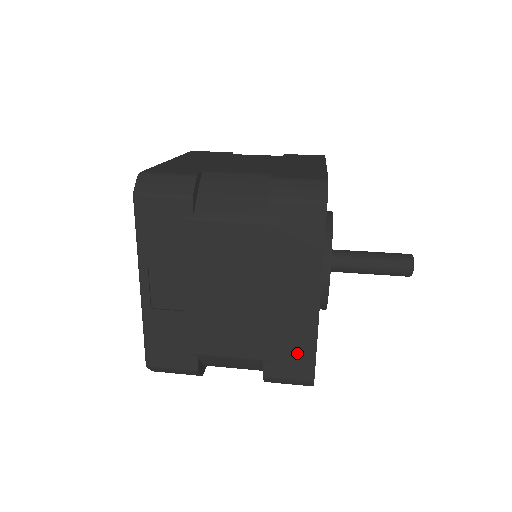
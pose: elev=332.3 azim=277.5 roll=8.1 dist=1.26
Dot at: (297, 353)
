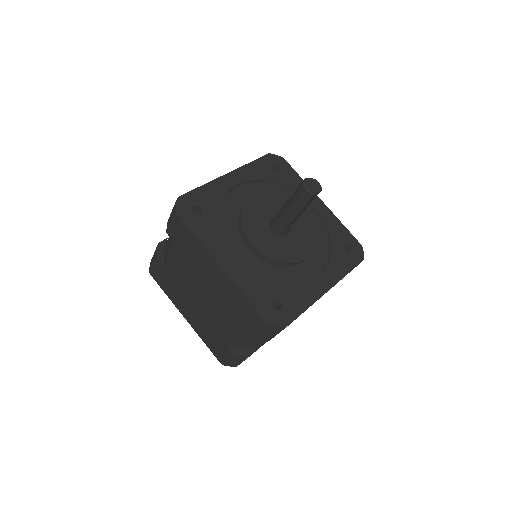
Dot at: occluded
